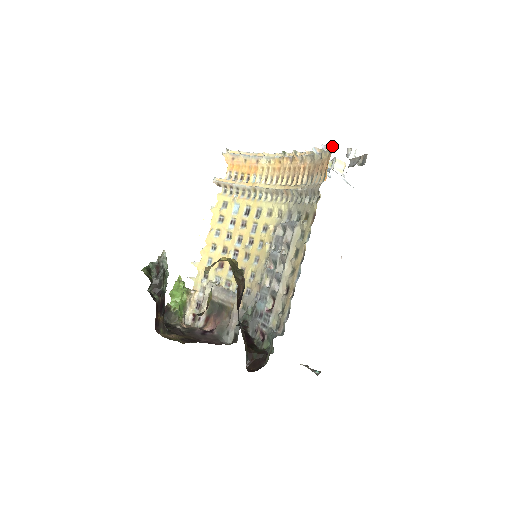
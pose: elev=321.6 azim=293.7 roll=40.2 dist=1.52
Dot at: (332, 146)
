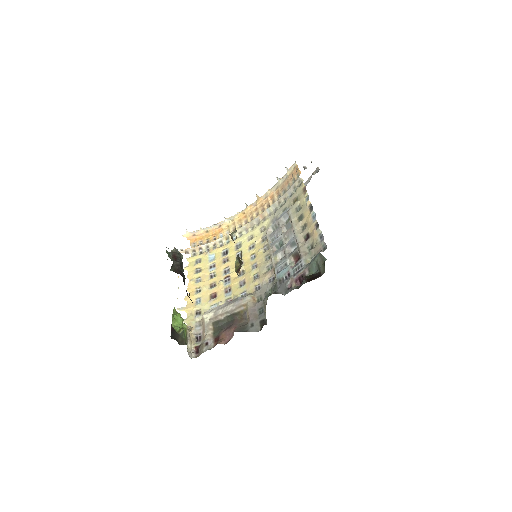
Dot at: (294, 163)
